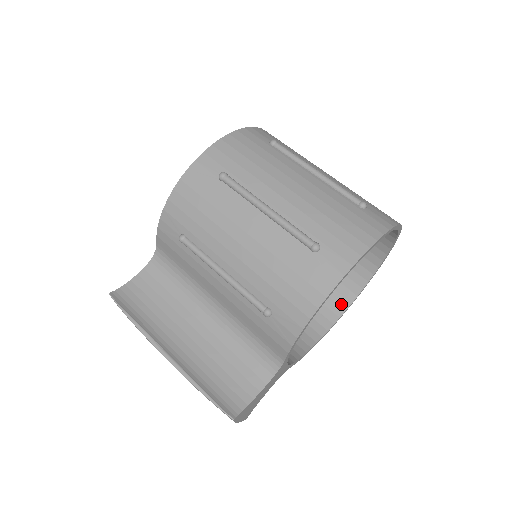
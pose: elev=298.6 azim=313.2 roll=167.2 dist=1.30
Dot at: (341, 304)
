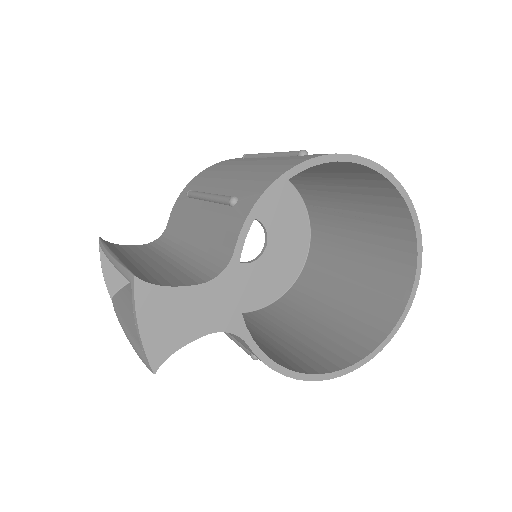
Dot at: (348, 359)
